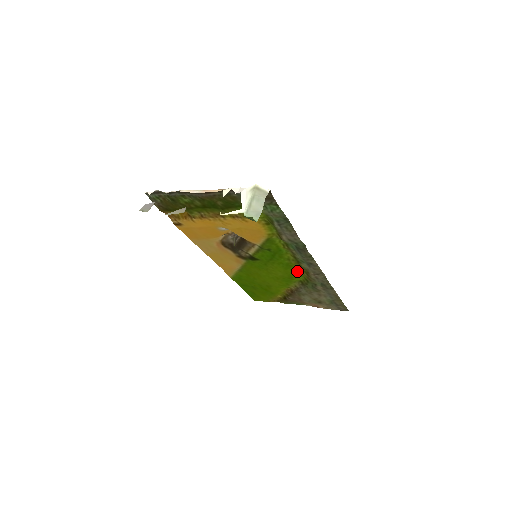
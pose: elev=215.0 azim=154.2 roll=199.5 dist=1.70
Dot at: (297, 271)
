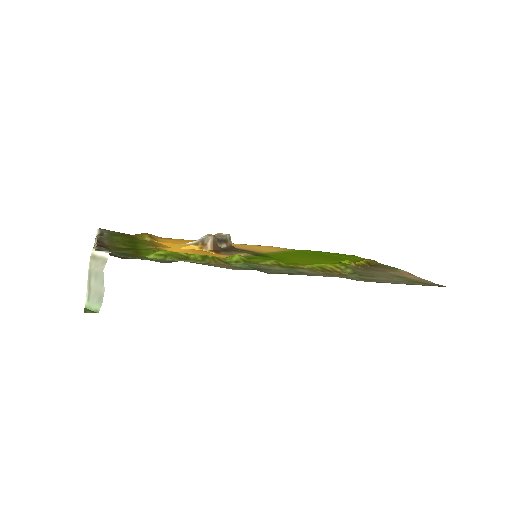
Dot at: (318, 264)
